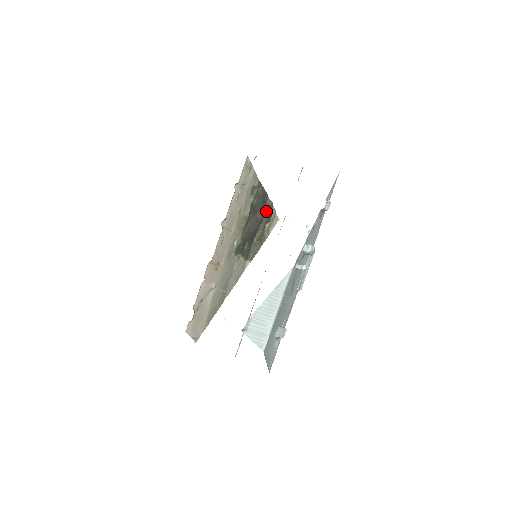
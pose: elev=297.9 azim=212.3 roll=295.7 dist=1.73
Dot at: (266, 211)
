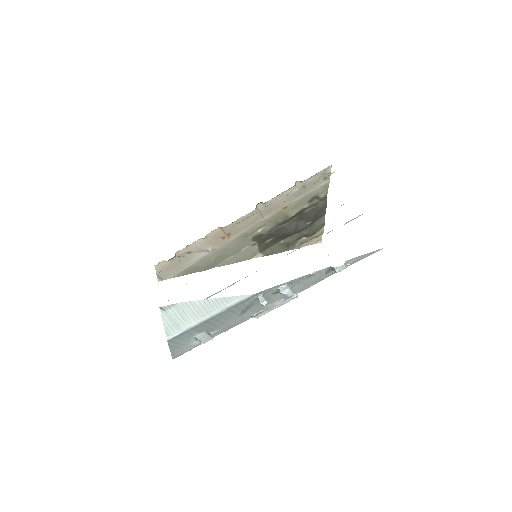
Dot at: (312, 226)
